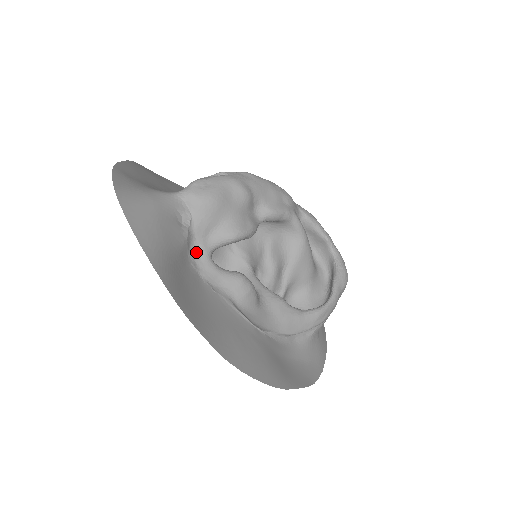
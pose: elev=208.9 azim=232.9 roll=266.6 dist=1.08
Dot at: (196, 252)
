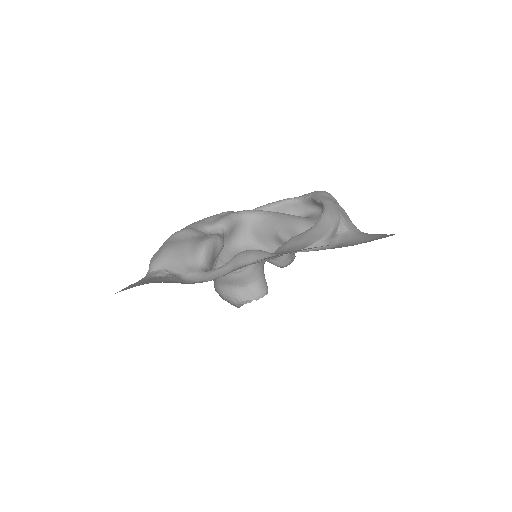
Dot at: (192, 279)
